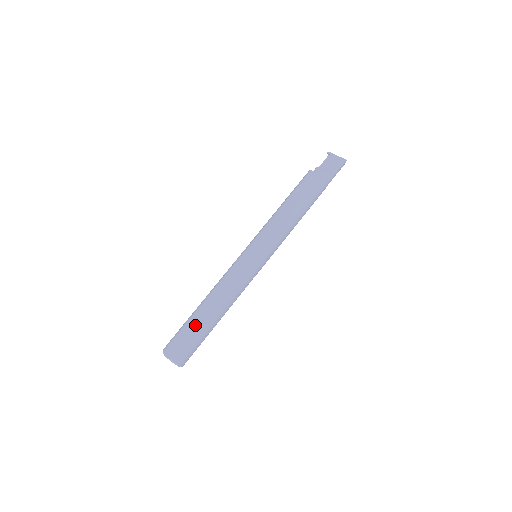
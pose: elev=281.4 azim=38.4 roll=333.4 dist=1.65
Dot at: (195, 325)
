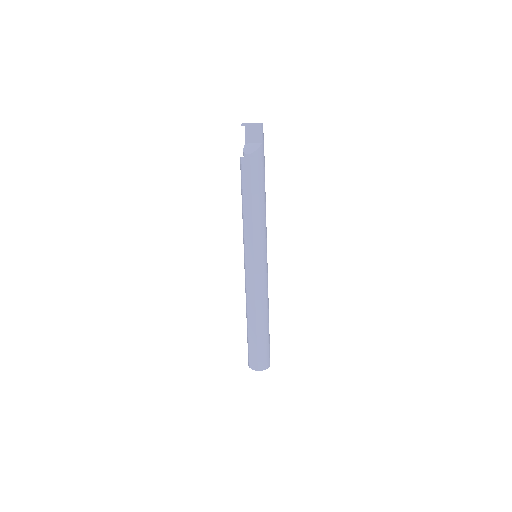
Dot at: (255, 338)
